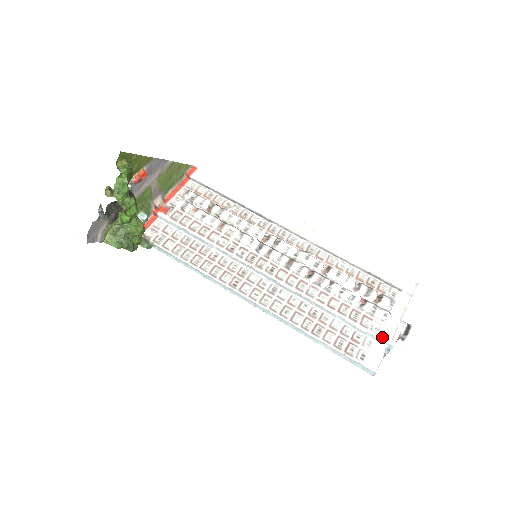
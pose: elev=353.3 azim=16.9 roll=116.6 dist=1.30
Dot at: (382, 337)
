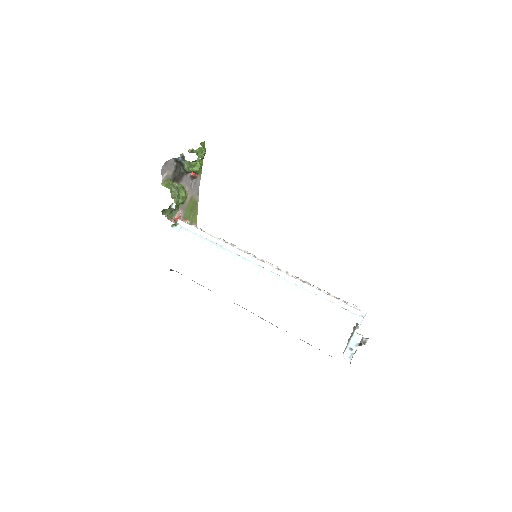
Dot at: occluded
